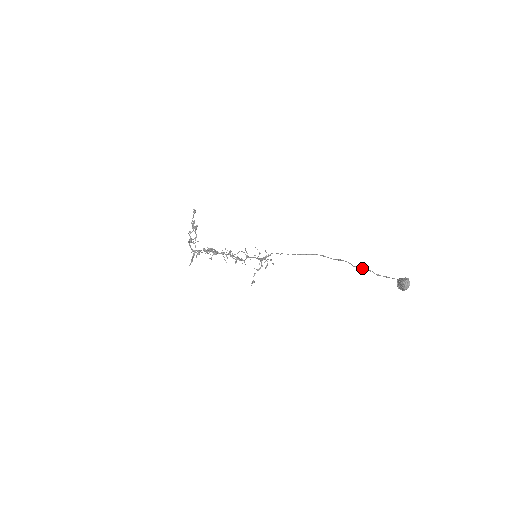
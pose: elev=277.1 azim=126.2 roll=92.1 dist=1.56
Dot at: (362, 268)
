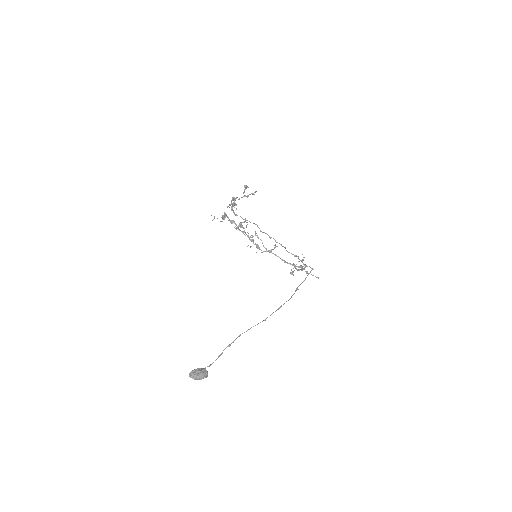
Dot at: (235, 339)
